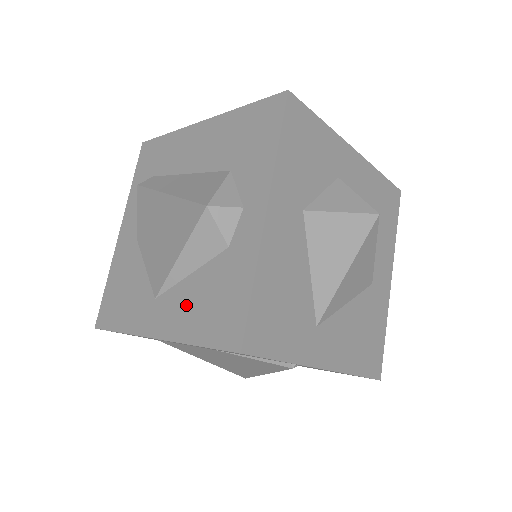
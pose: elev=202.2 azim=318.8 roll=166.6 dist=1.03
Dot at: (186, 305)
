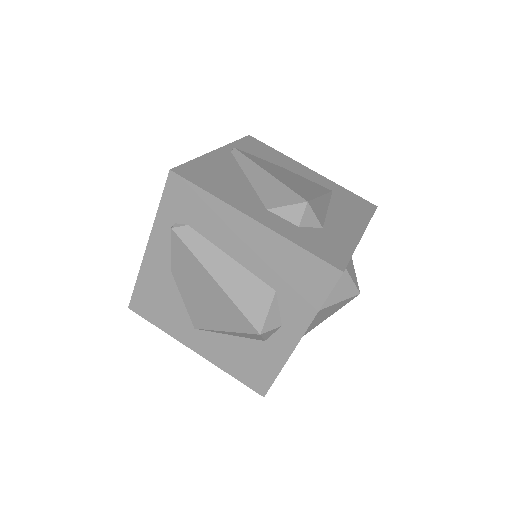
Dot at: (224, 351)
